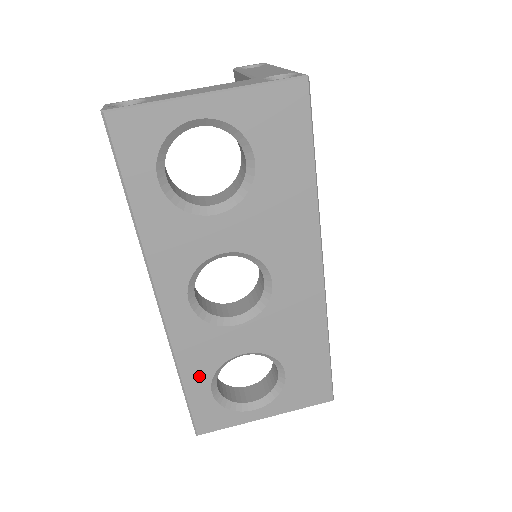
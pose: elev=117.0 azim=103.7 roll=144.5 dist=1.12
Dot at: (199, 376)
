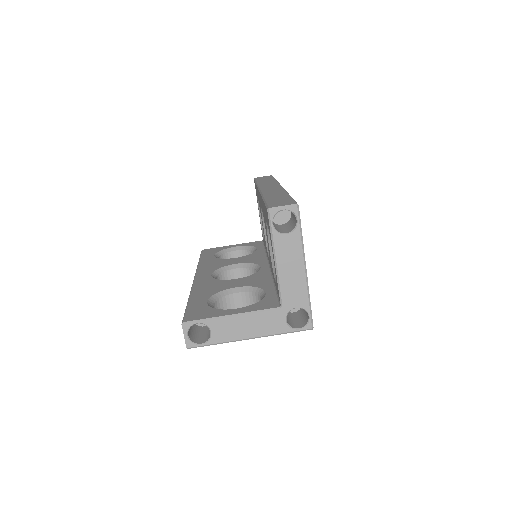
Dot at: occluded
